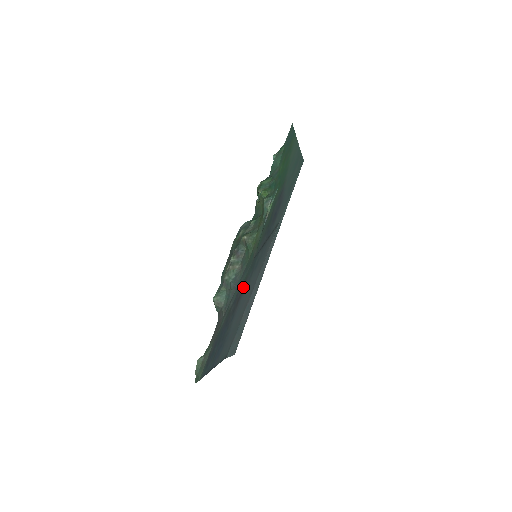
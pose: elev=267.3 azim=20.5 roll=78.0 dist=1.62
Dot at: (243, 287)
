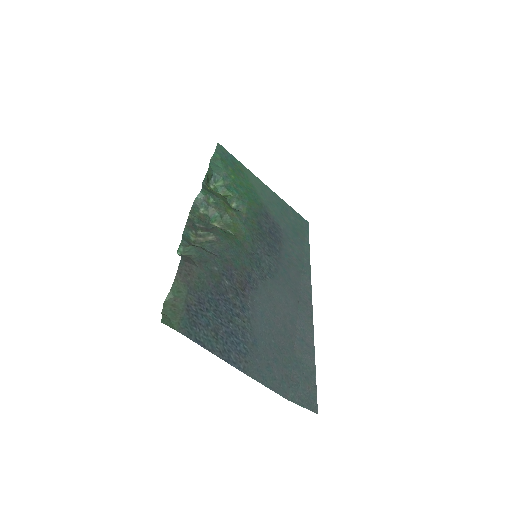
Dot at: (245, 276)
